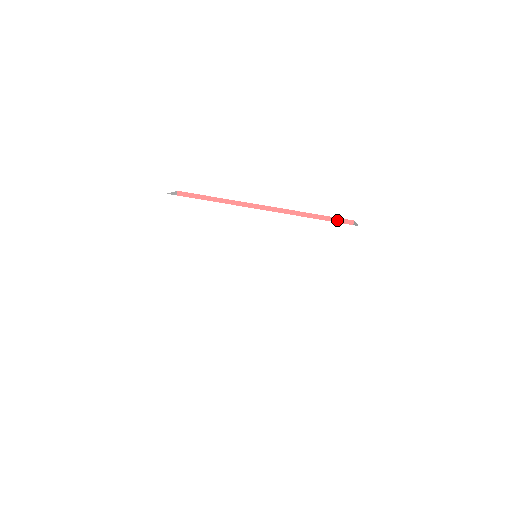
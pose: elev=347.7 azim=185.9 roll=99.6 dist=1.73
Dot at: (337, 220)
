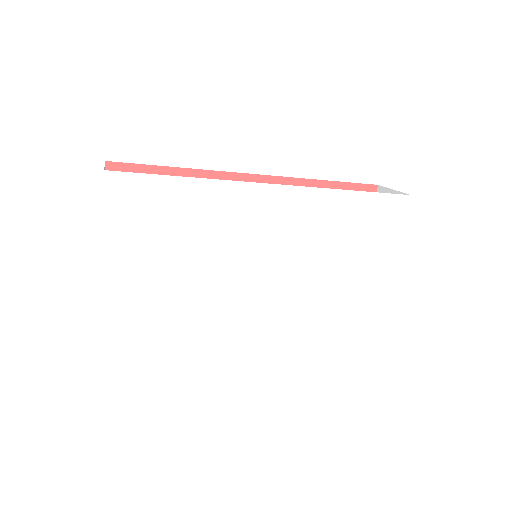
Dot at: (356, 186)
